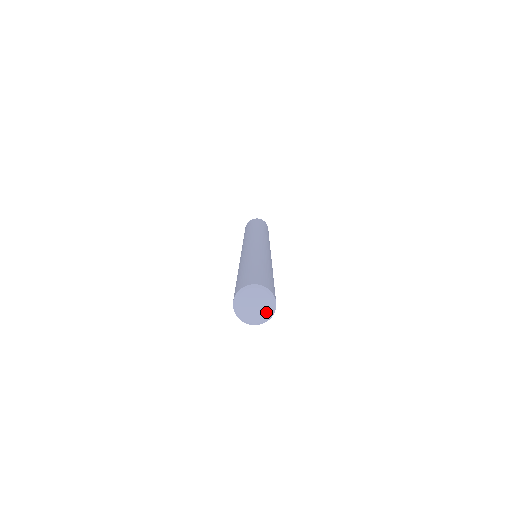
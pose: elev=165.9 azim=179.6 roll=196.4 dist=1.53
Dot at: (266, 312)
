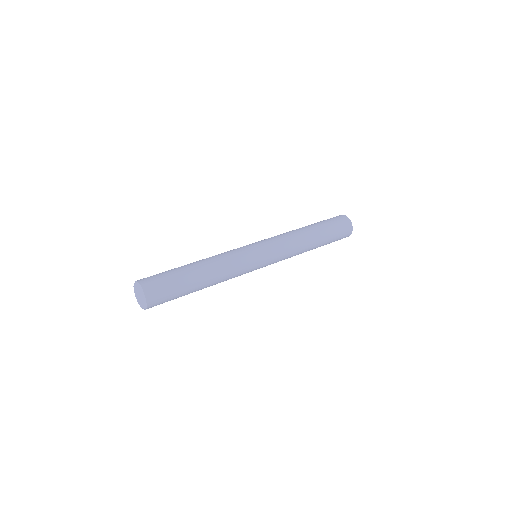
Dot at: (142, 298)
